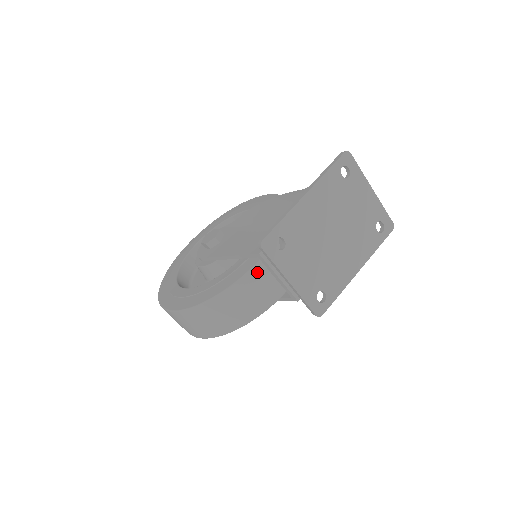
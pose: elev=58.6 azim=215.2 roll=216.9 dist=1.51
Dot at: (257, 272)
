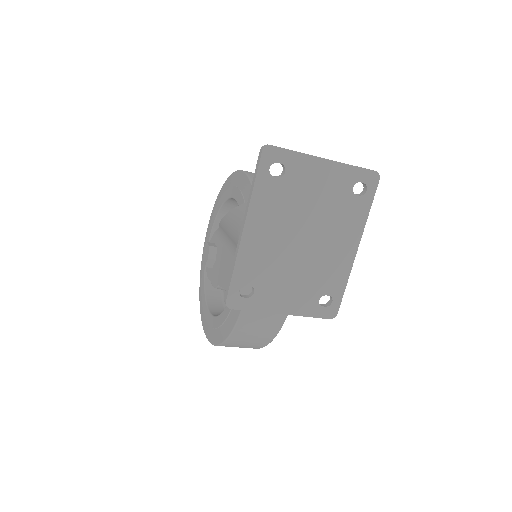
Dot at: occluded
